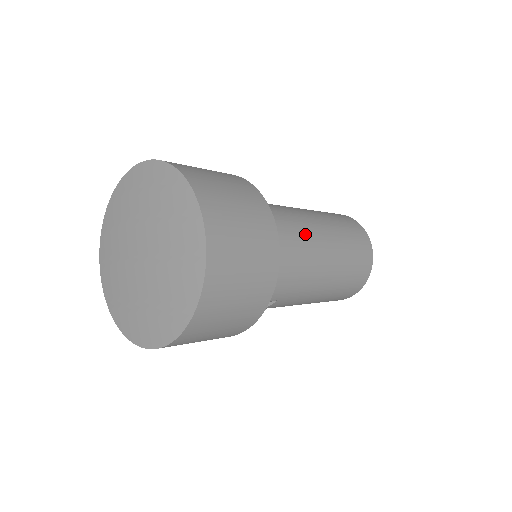
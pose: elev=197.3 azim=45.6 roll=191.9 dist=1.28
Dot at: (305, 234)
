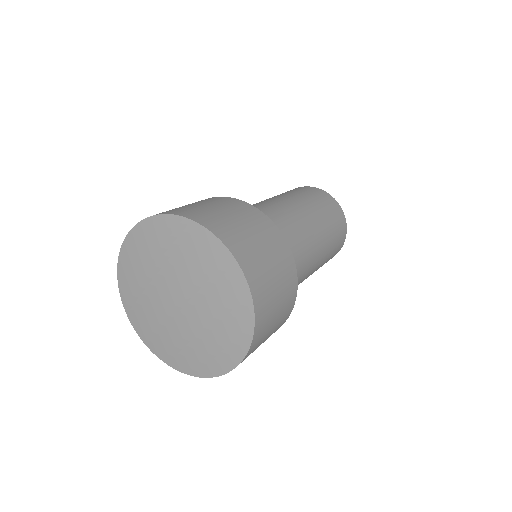
Dot at: (300, 232)
